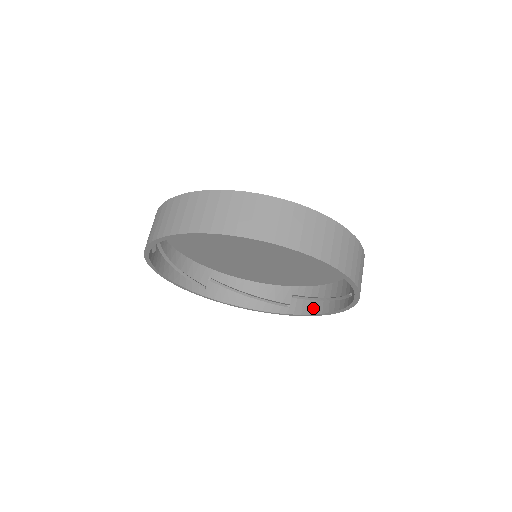
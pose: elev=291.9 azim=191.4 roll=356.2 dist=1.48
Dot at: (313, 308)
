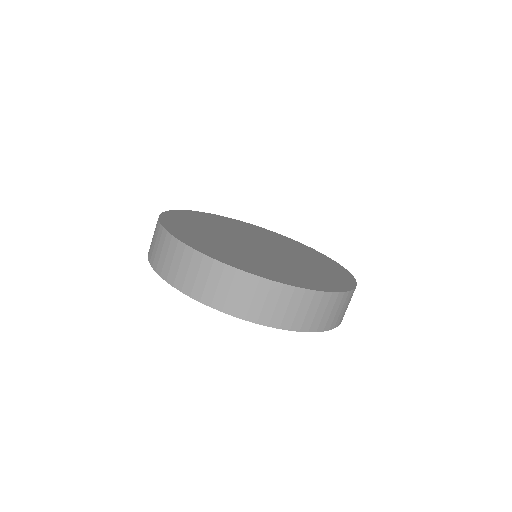
Dot at: occluded
